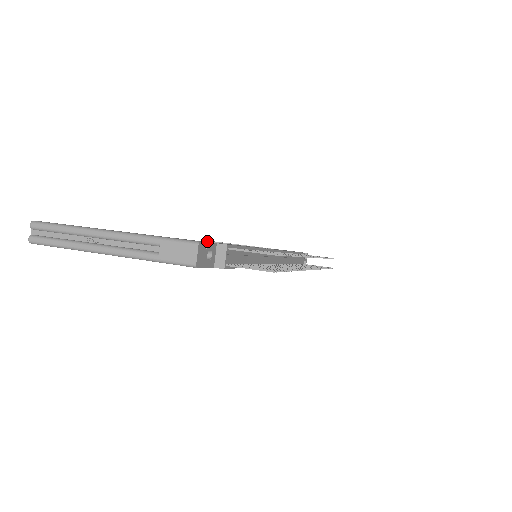
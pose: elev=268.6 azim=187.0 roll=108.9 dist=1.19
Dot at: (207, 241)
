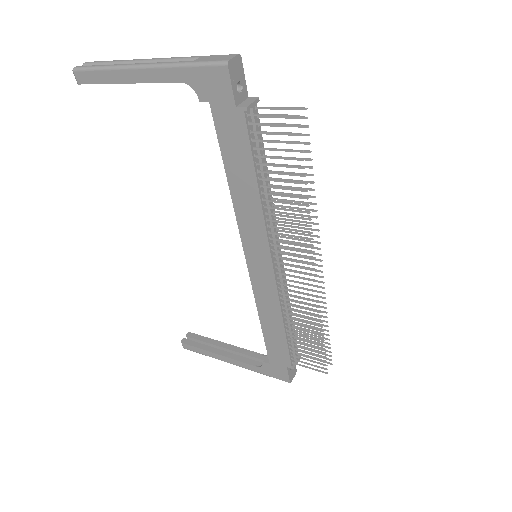
Dot at: (189, 332)
